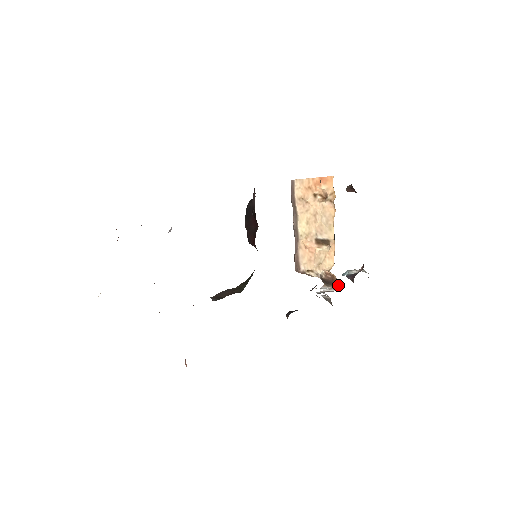
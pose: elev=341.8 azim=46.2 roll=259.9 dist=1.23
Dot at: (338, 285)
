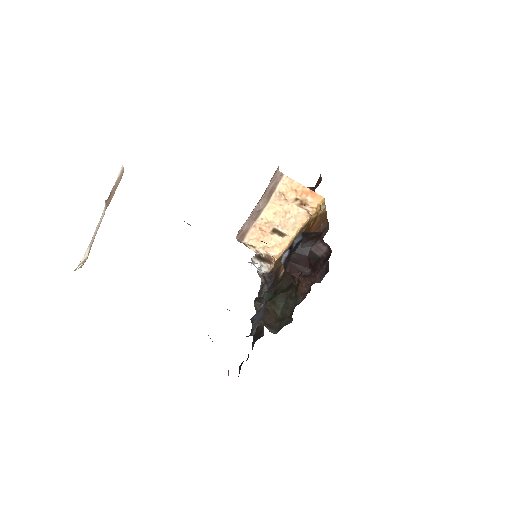
Dot at: (268, 262)
